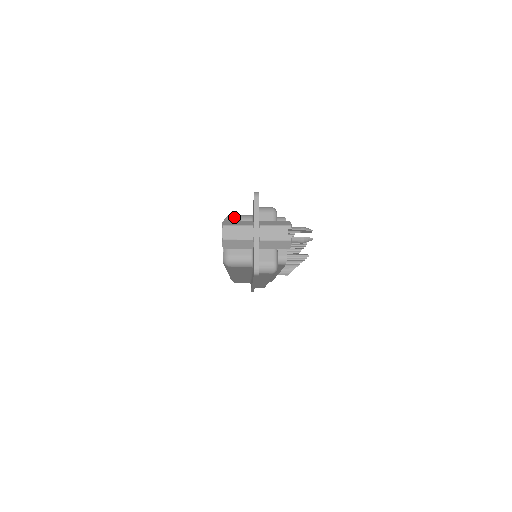
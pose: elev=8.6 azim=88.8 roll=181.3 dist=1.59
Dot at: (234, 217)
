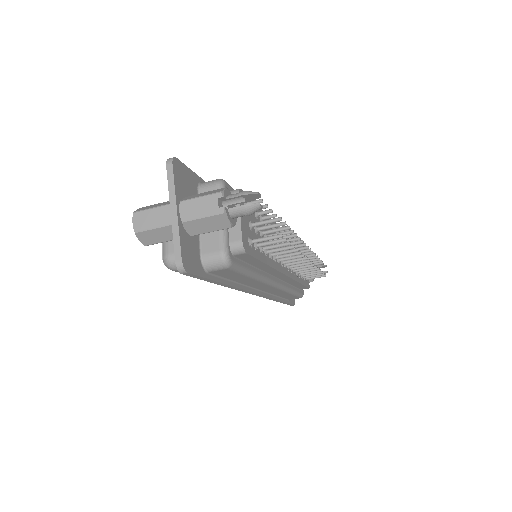
Dot at: occluded
